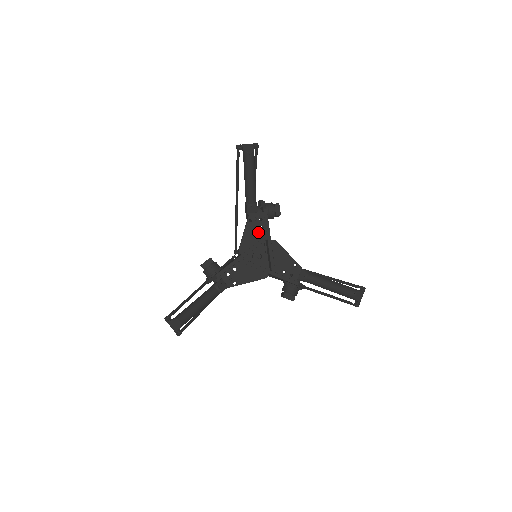
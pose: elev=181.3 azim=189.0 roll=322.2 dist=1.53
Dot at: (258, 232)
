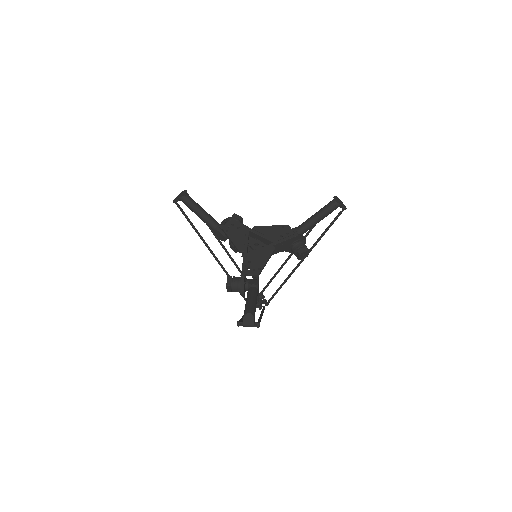
Dot at: (239, 232)
